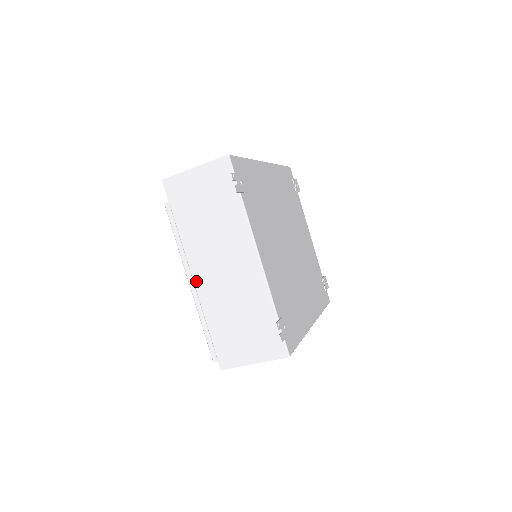
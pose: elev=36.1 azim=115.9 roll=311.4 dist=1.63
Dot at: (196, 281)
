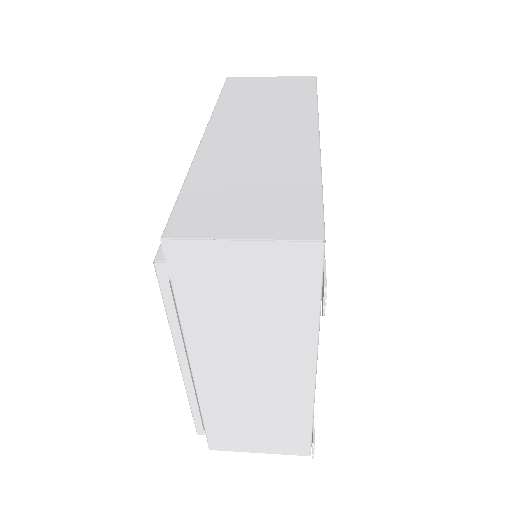
Dot at: (197, 376)
